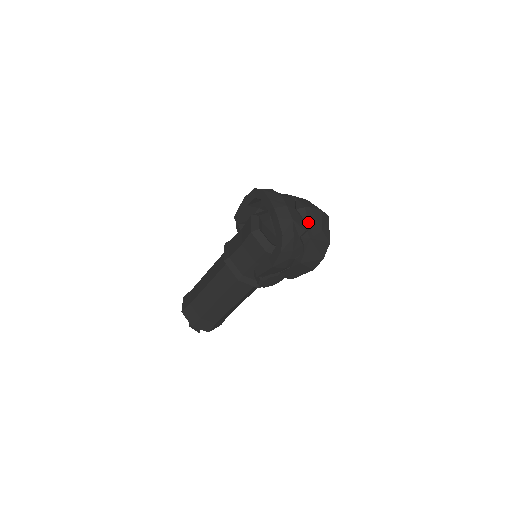
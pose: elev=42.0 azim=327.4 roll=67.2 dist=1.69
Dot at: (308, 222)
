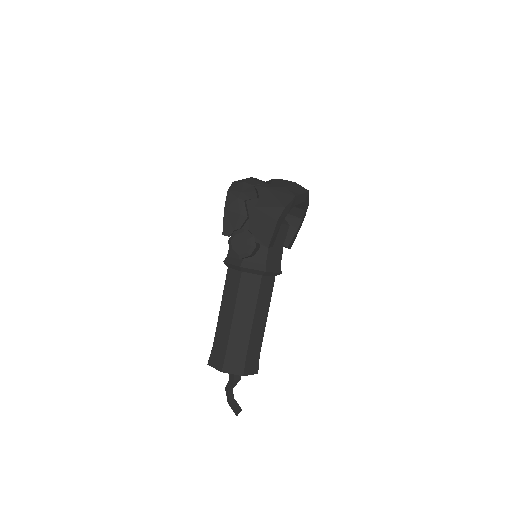
Dot at: (271, 183)
